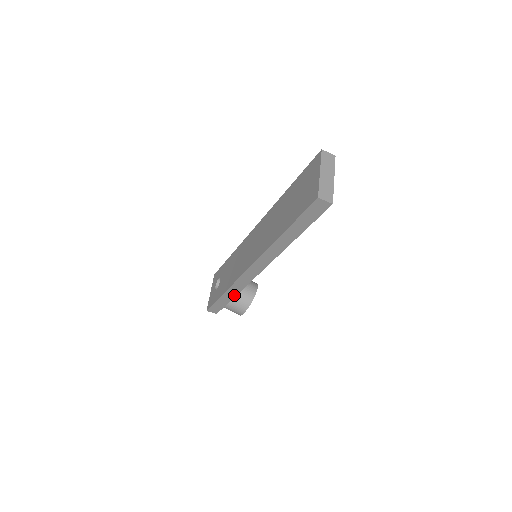
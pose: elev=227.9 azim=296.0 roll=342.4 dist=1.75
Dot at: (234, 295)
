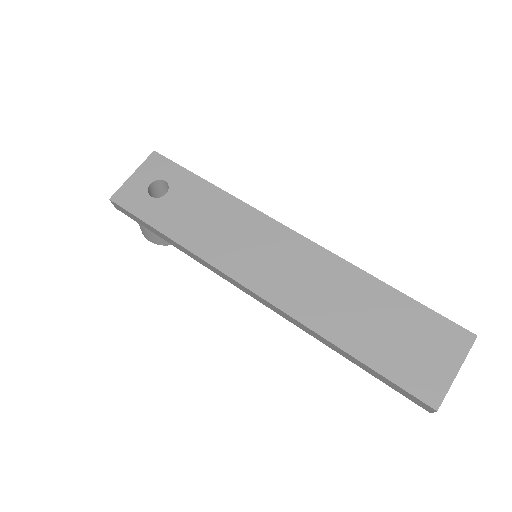
Dot at: (177, 247)
